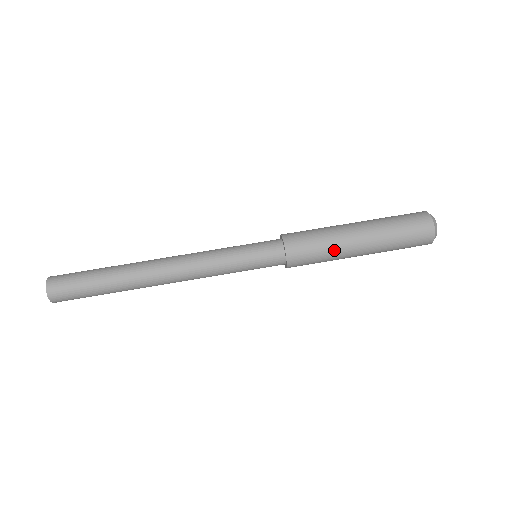
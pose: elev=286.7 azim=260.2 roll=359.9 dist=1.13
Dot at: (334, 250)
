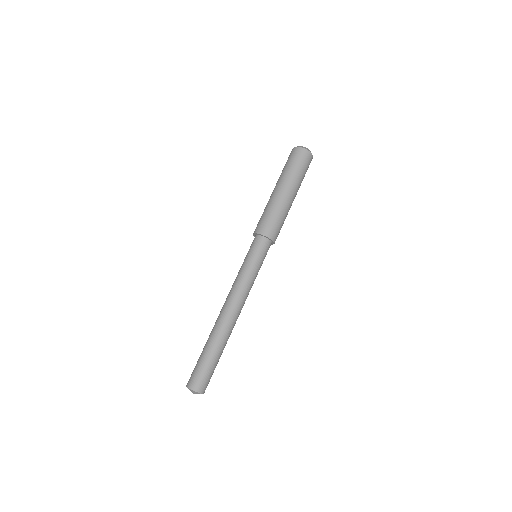
Dot at: (281, 209)
